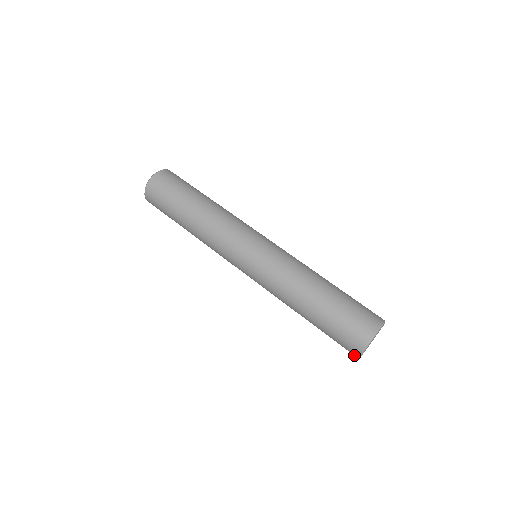
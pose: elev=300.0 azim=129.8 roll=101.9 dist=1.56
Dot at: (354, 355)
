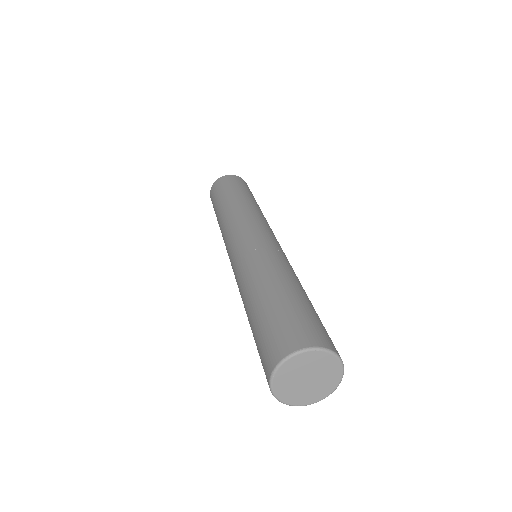
Dot at: (268, 382)
